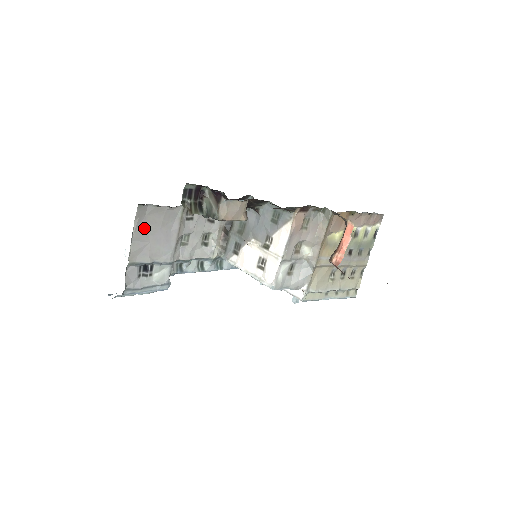
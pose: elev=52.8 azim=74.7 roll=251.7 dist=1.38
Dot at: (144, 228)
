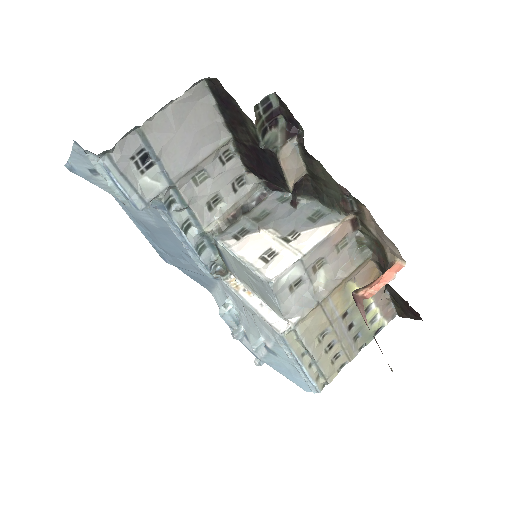
Dot at: (185, 112)
